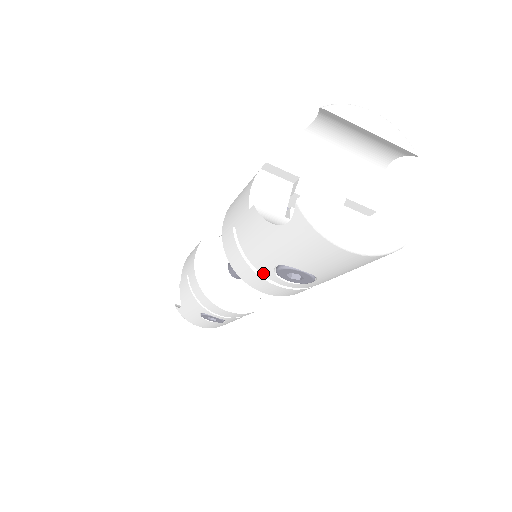
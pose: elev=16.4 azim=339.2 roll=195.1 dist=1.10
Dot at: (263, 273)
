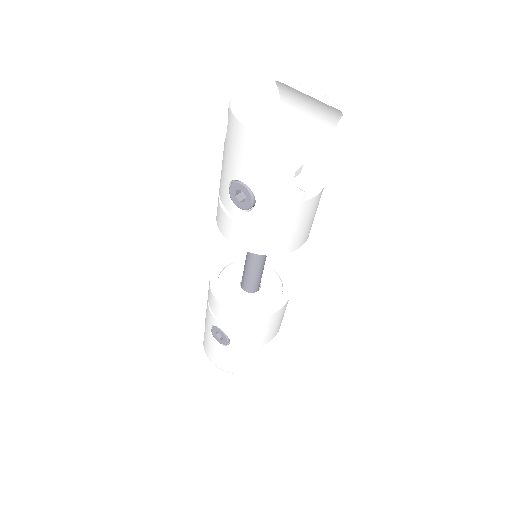
Dot at: (226, 206)
